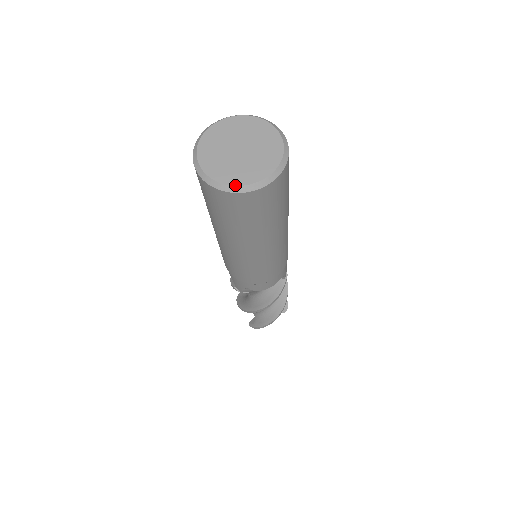
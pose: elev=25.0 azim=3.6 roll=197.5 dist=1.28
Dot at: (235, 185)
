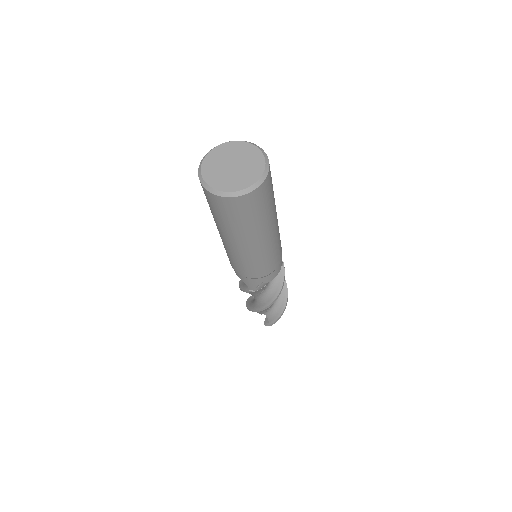
Dot at: (244, 188)
